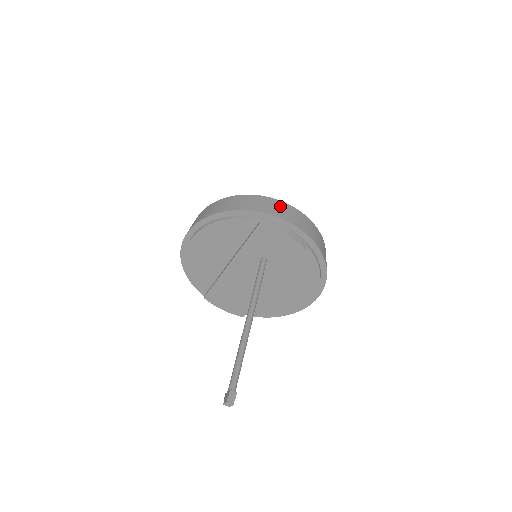
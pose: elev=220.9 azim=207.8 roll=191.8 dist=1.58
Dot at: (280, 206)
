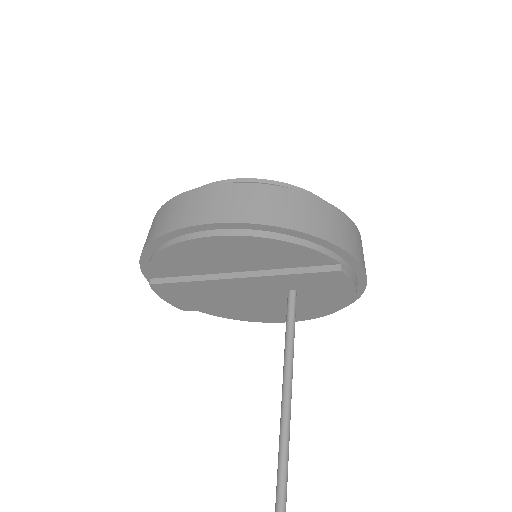
Dot at: (358, 238)
